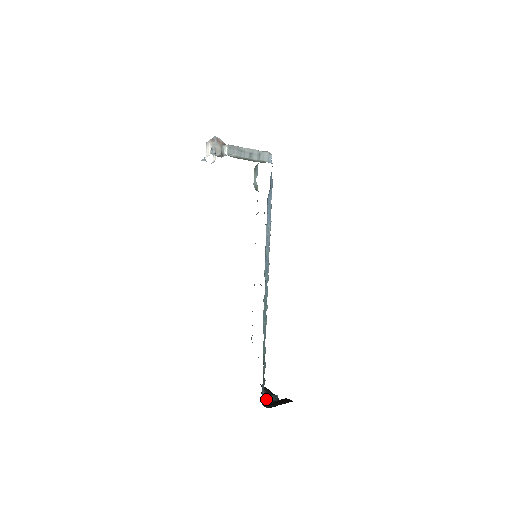
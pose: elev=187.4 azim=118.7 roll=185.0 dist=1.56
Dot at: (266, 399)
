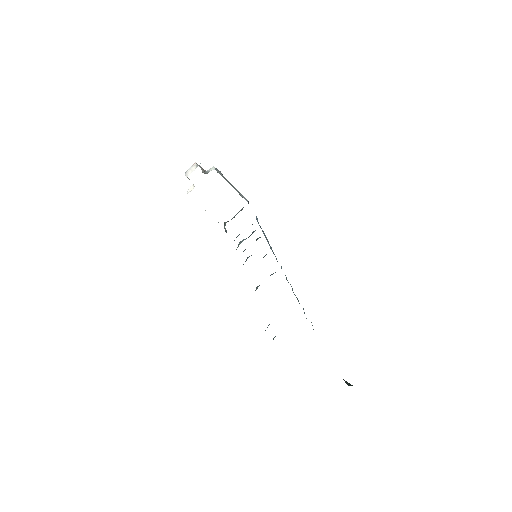
Dot at: (345, 381)
